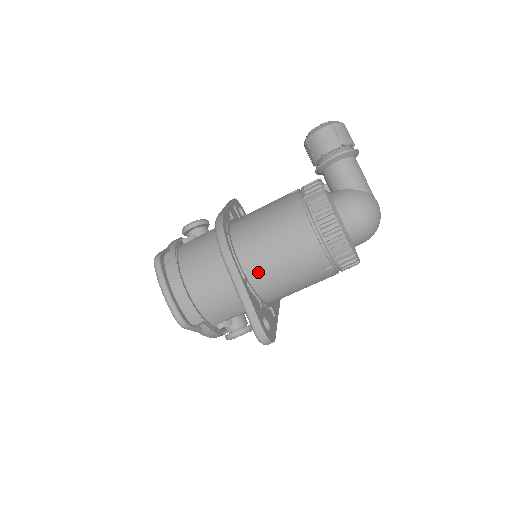
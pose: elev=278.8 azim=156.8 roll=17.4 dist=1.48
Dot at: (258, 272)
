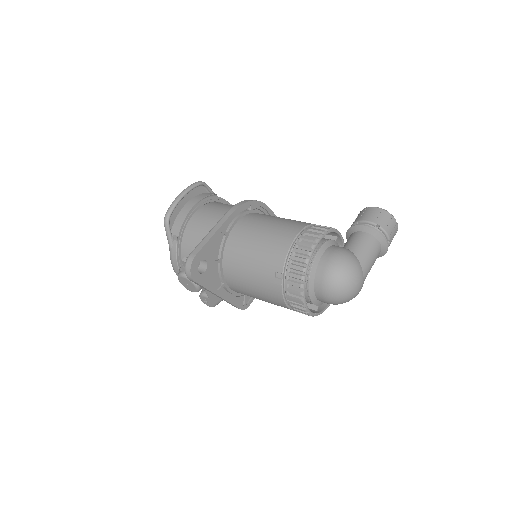
Dot at: (238, 237)
